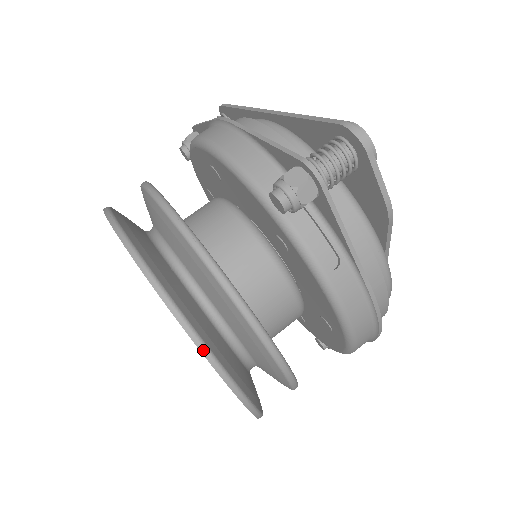
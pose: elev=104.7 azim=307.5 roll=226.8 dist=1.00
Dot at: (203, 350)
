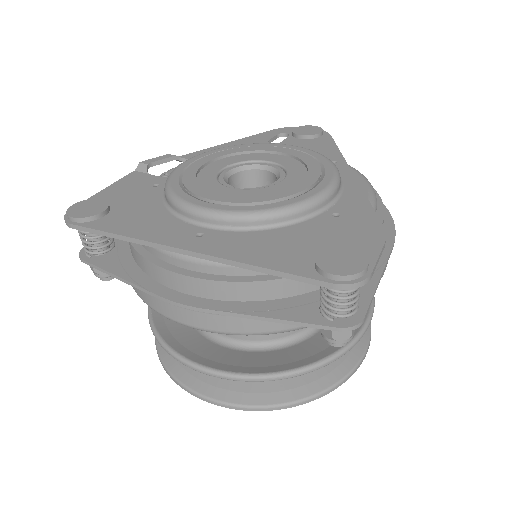
Dot at: (353, 373)
